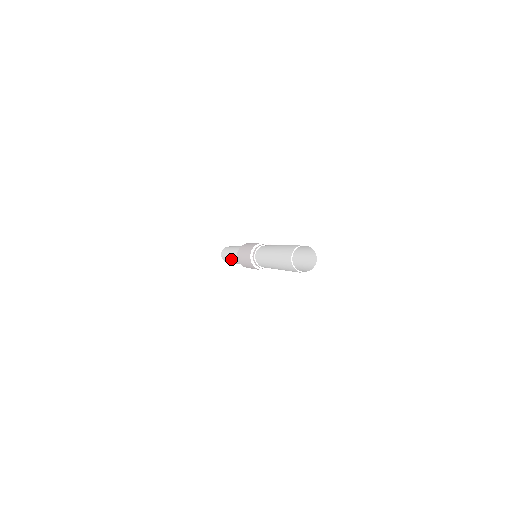
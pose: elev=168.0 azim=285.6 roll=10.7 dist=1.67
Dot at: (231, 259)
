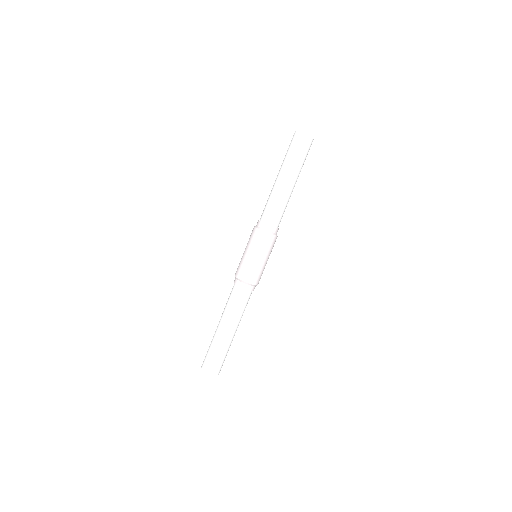
Dot at: (225, 323)
